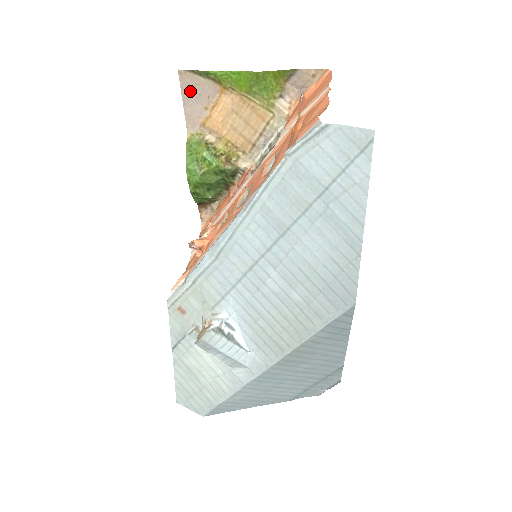
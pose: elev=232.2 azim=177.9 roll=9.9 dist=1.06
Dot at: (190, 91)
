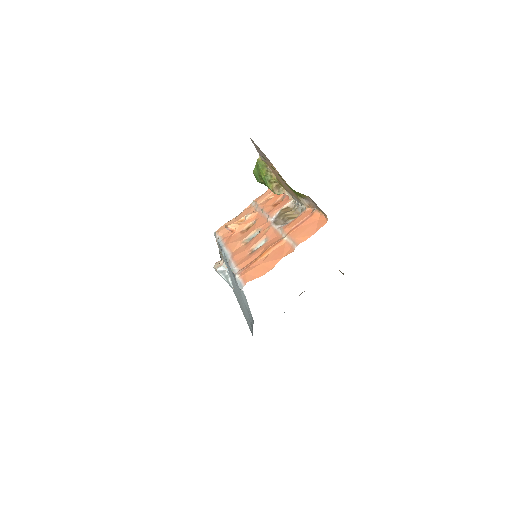
Dot at: (257, 148)
